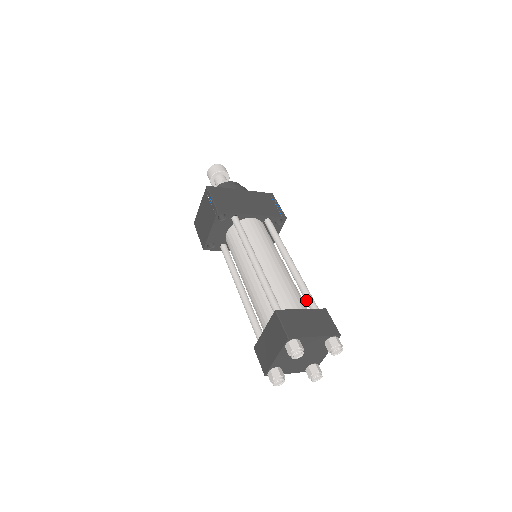
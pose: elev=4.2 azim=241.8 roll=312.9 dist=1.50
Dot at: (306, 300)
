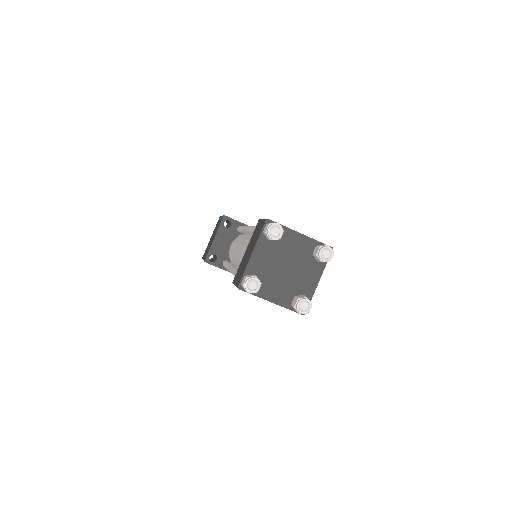
Dot at: occluded
